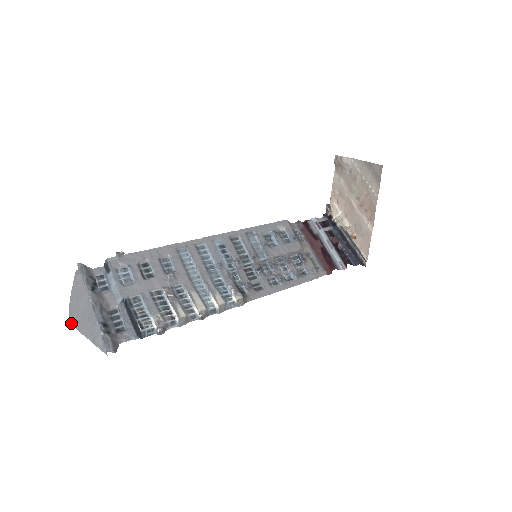
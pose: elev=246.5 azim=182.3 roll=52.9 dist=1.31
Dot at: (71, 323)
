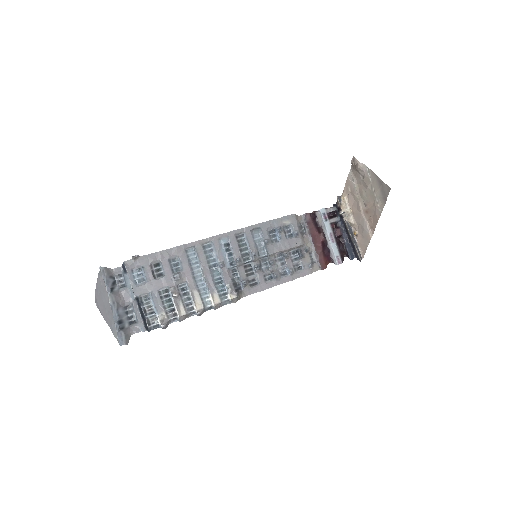
Dot at: (97, 306)
